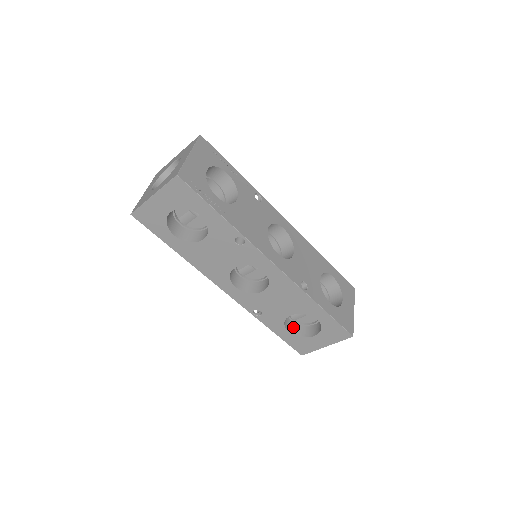
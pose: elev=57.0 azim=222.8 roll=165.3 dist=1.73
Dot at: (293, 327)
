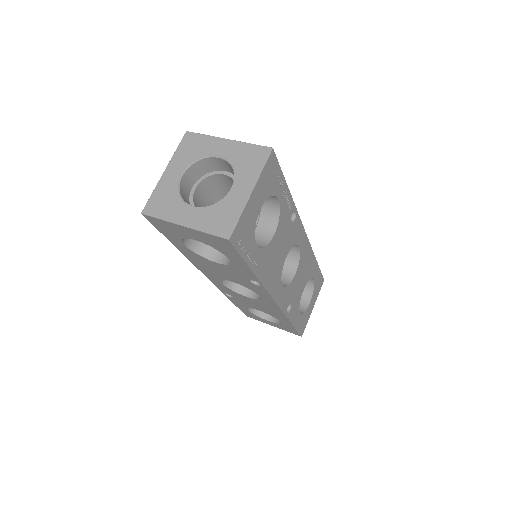
Dot at: occluded
